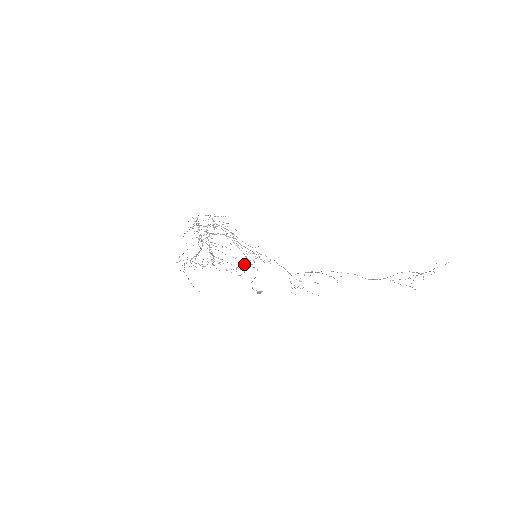
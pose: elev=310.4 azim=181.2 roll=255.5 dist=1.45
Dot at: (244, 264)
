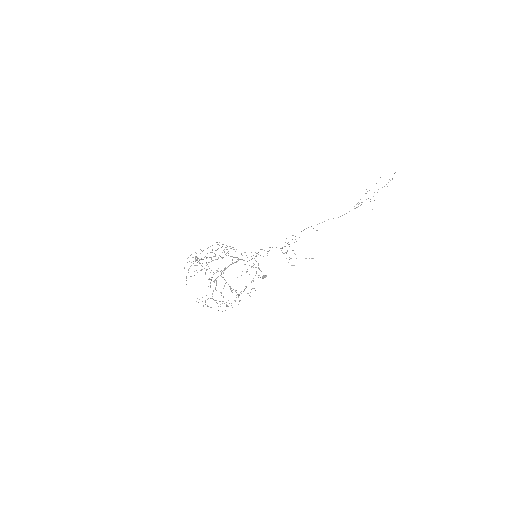
Dot at: occluded
